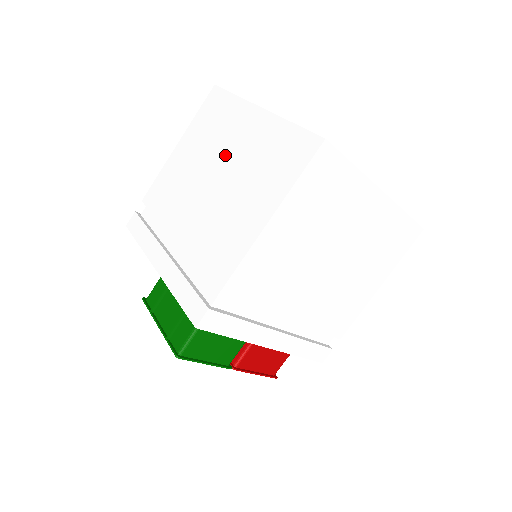
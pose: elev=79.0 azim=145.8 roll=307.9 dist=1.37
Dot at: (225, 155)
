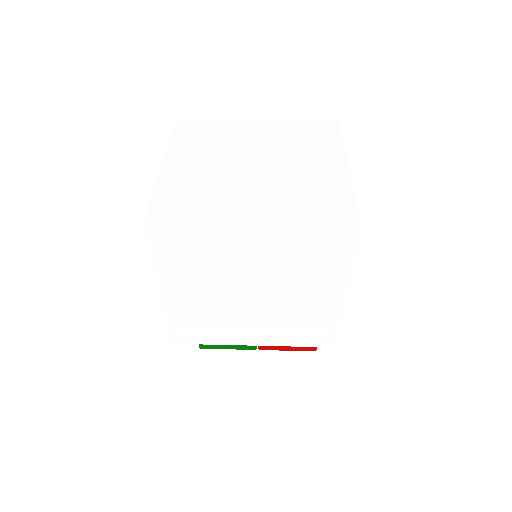
Dot at: occluded
